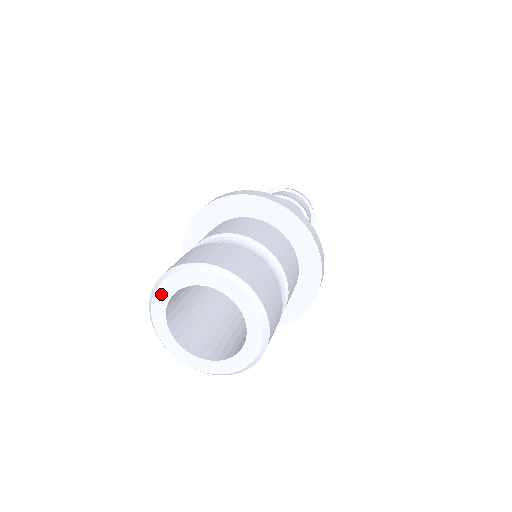
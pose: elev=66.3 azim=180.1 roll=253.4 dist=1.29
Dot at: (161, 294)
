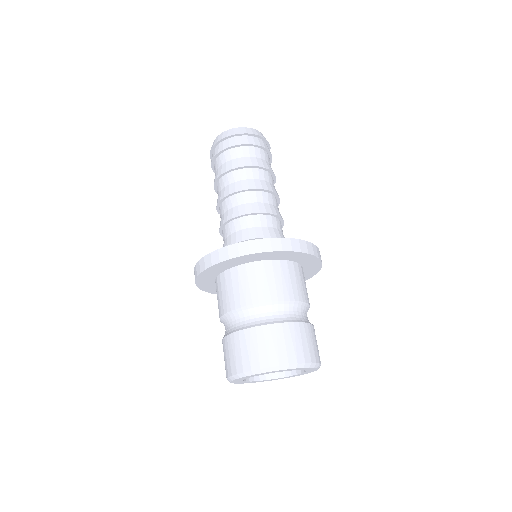
Dot at: (246, 377)
